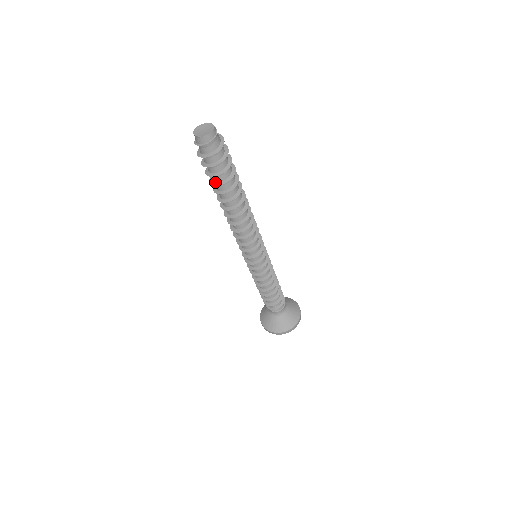
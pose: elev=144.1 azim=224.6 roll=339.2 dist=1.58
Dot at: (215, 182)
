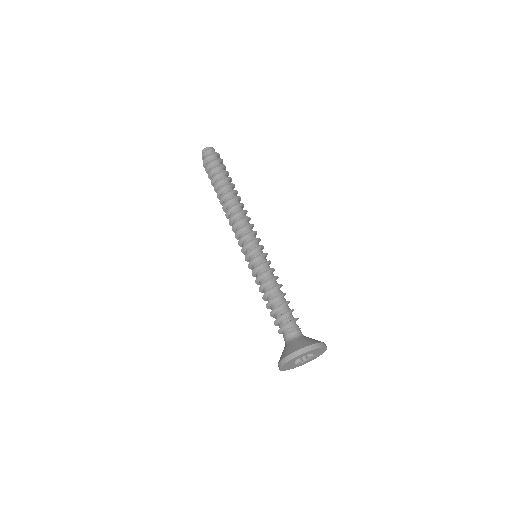
Dot at: (213, 183)
